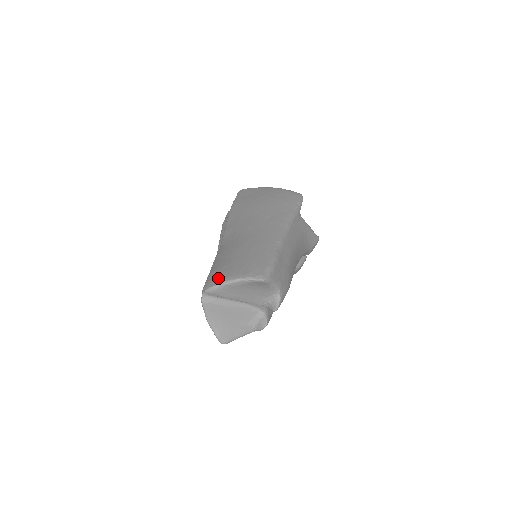
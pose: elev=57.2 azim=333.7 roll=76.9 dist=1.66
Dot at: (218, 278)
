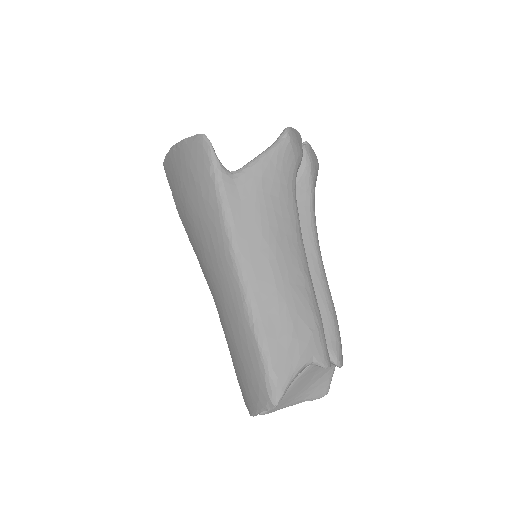
Dot at: (245, 403)
